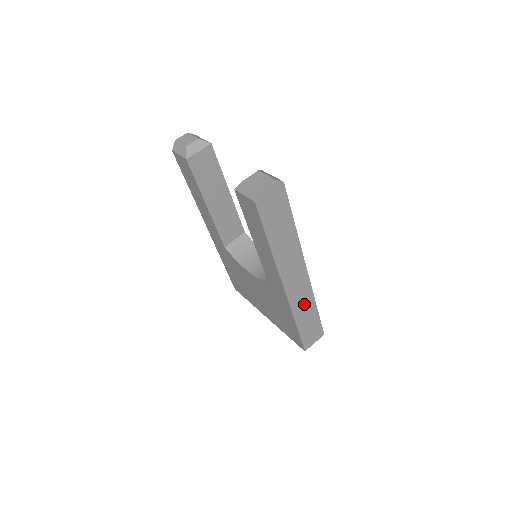
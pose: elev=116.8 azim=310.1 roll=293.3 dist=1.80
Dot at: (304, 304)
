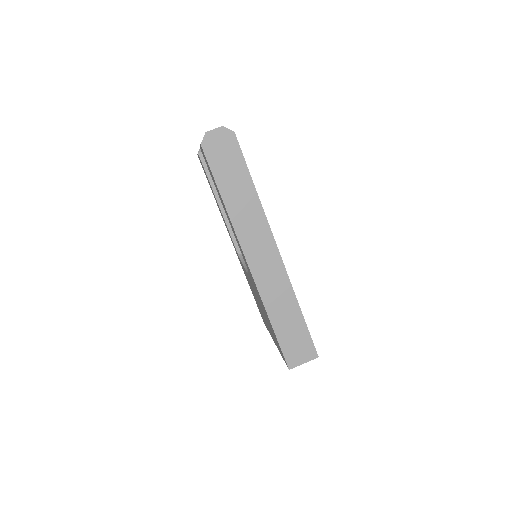
Dot at: (279, 296)
